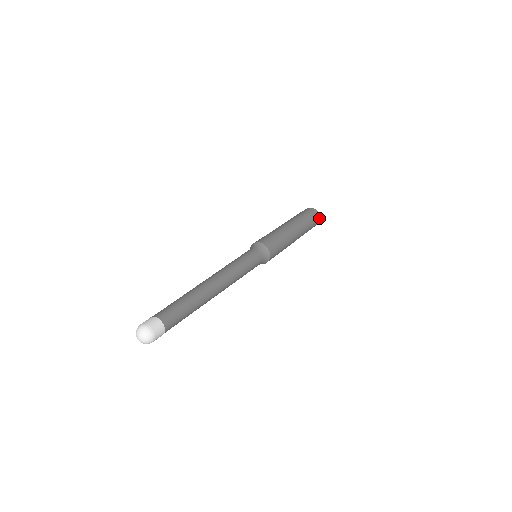
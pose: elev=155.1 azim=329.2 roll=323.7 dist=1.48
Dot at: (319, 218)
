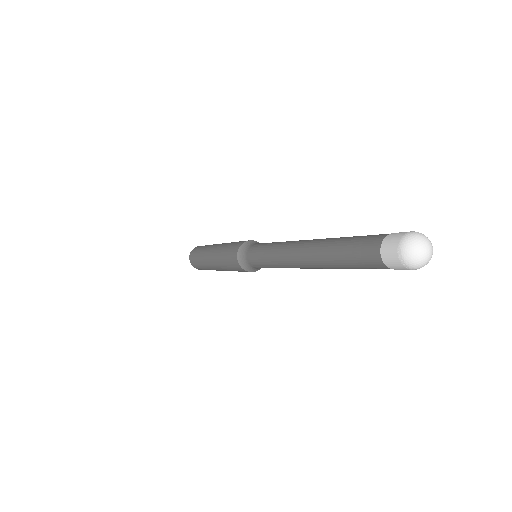
Dot at: occluded
